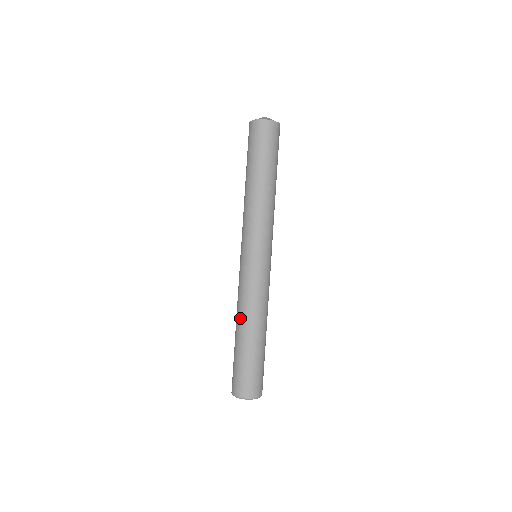
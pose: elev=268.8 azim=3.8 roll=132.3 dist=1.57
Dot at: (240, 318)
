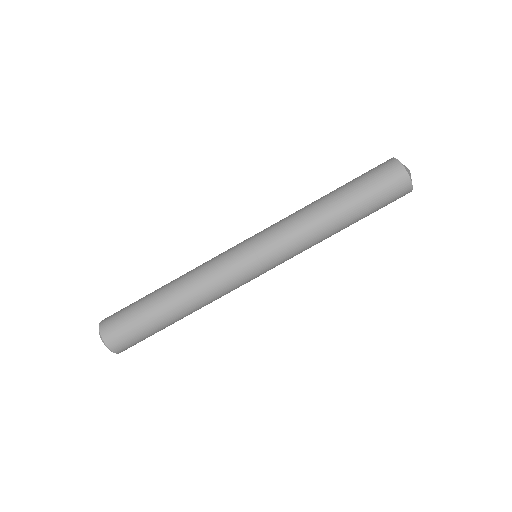
Dot at: (183, 286)
